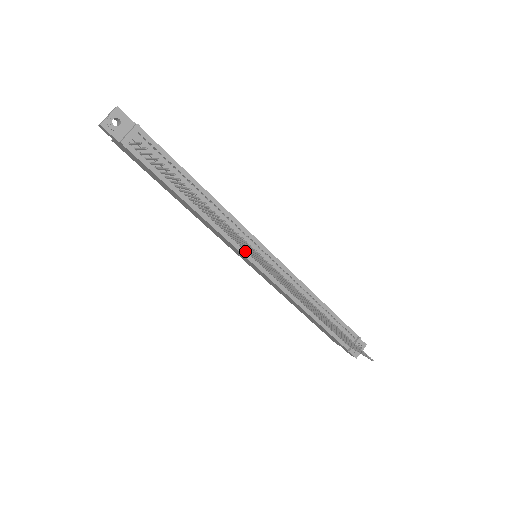
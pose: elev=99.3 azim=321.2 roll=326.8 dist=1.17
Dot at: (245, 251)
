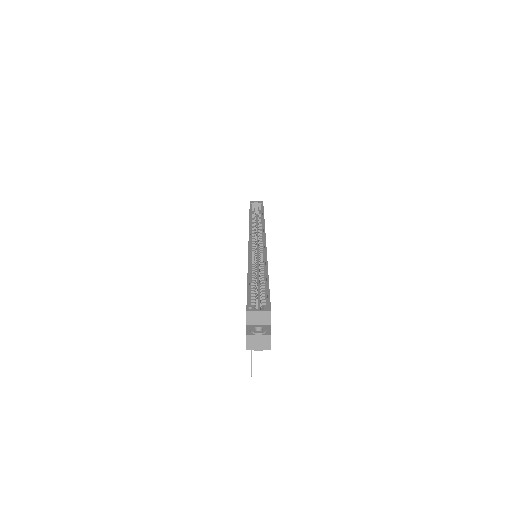
Dot at: occluded
